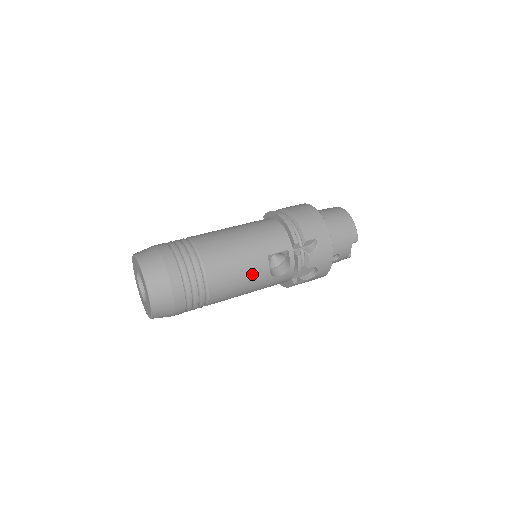
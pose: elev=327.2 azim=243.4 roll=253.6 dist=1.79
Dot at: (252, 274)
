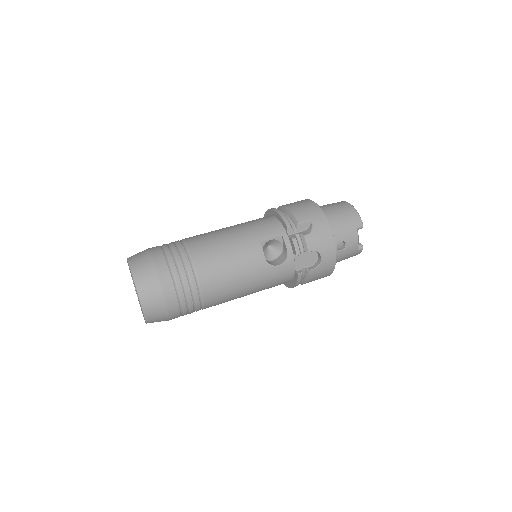
Dot at: (245, 262)
